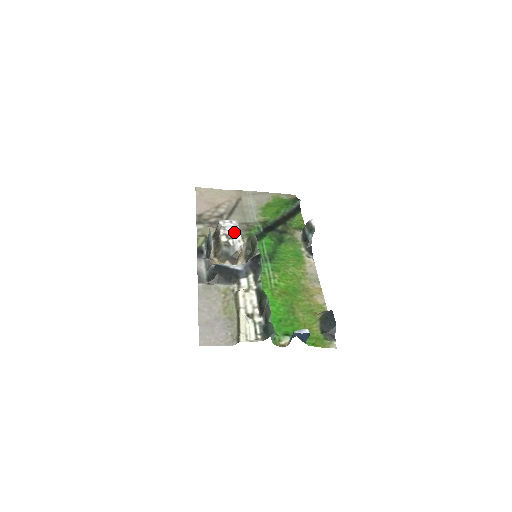
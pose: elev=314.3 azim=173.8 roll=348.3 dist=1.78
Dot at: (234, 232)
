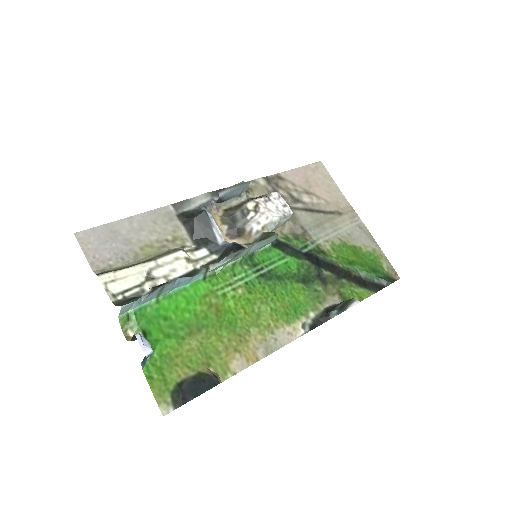
Dot at: (267, 212)
